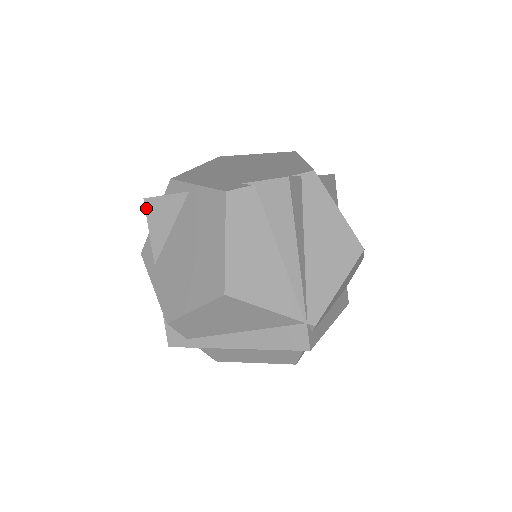
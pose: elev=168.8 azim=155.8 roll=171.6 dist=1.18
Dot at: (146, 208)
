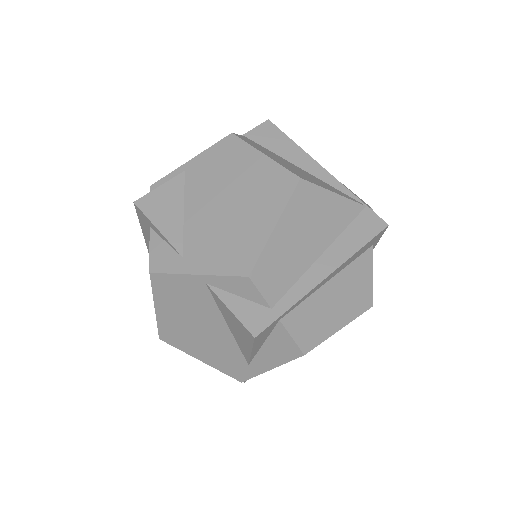
Dot at: (141, 209)
